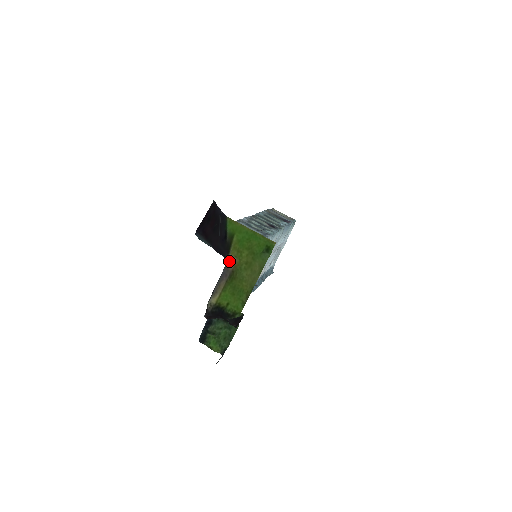
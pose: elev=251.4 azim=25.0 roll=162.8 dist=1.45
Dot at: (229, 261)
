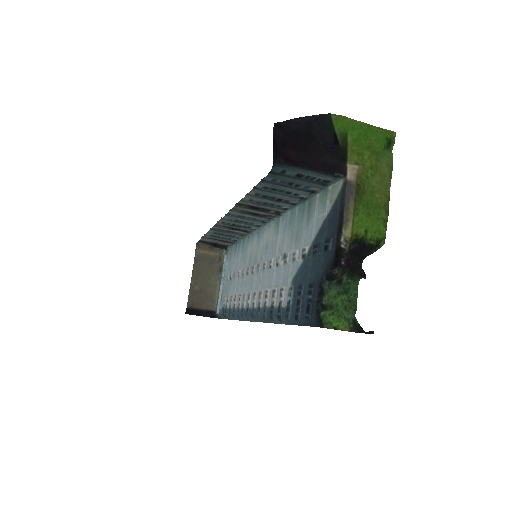
Dot at: (348, 173)
